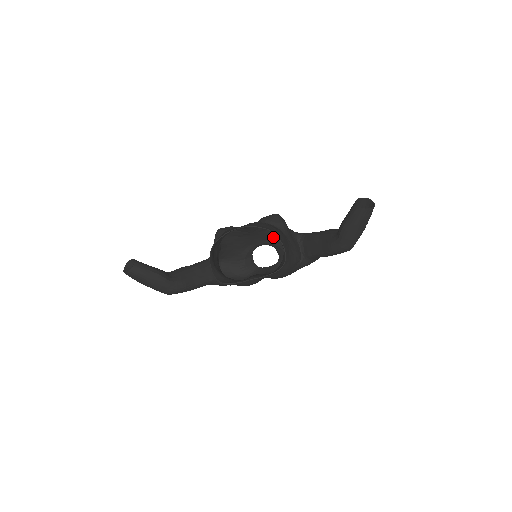
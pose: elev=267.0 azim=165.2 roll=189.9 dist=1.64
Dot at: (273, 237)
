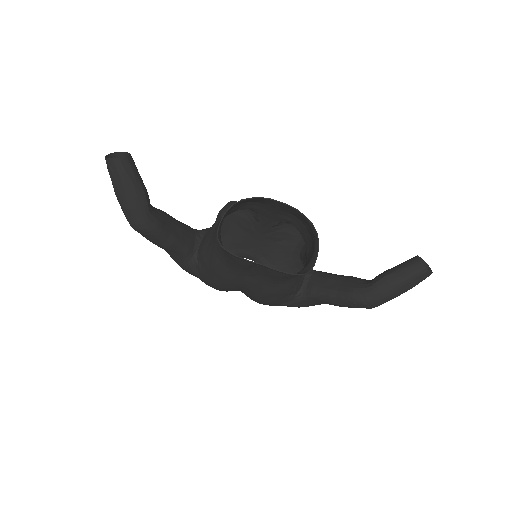
Dot at: (272, 255)
